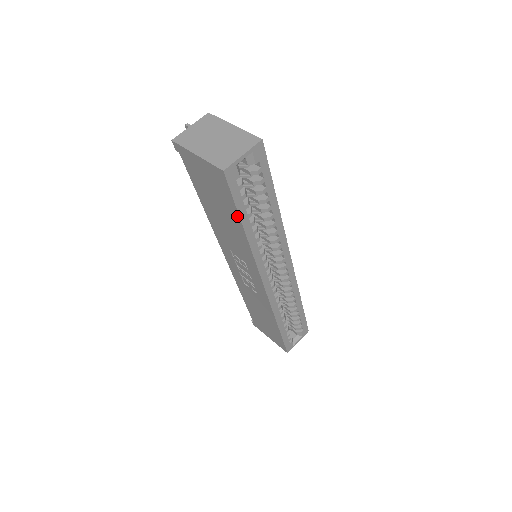
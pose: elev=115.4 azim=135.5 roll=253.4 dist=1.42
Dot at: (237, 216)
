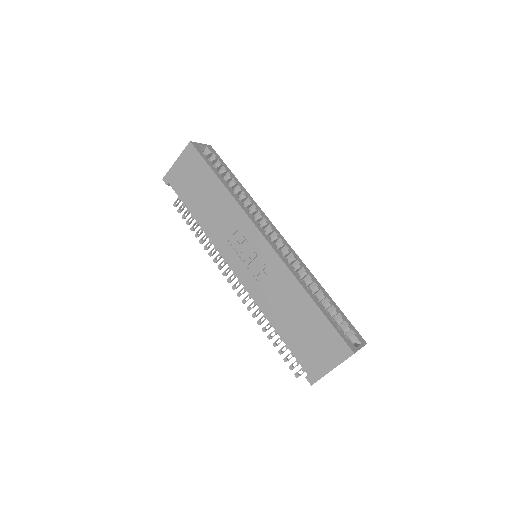
Dot at: (212, 173)
